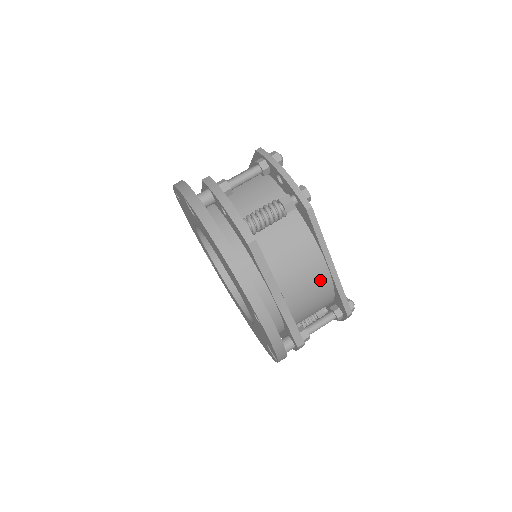
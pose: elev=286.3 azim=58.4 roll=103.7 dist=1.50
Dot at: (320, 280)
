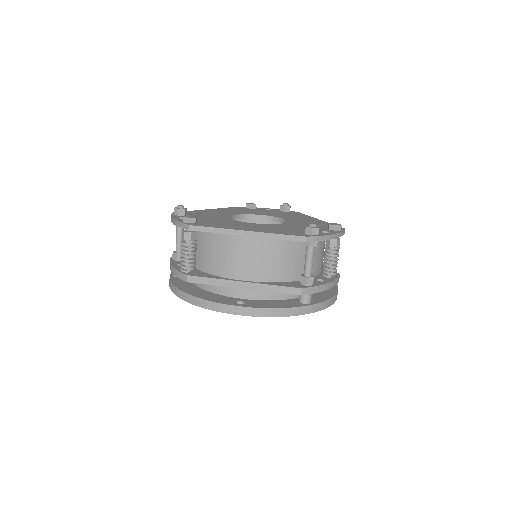
Dot at: (255, 247)
